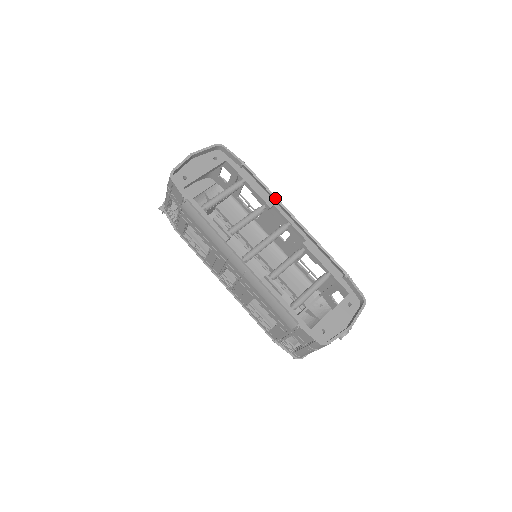
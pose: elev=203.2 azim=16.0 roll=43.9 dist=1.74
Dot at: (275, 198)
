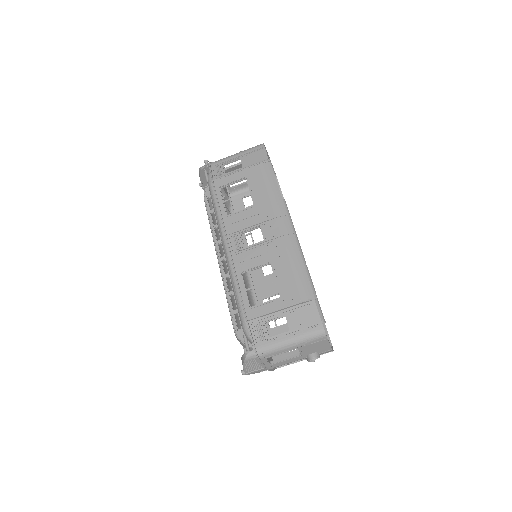
Dot at: (296, 234)
